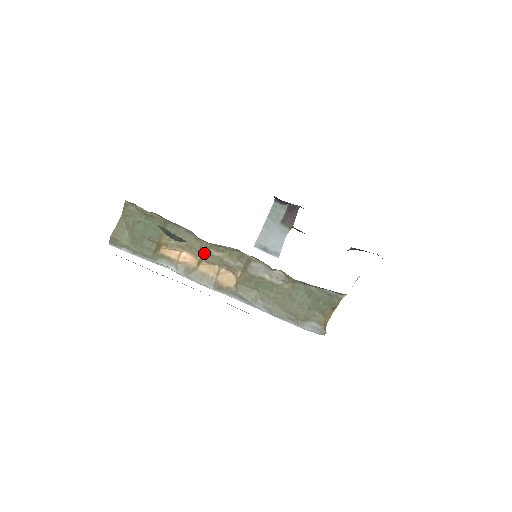
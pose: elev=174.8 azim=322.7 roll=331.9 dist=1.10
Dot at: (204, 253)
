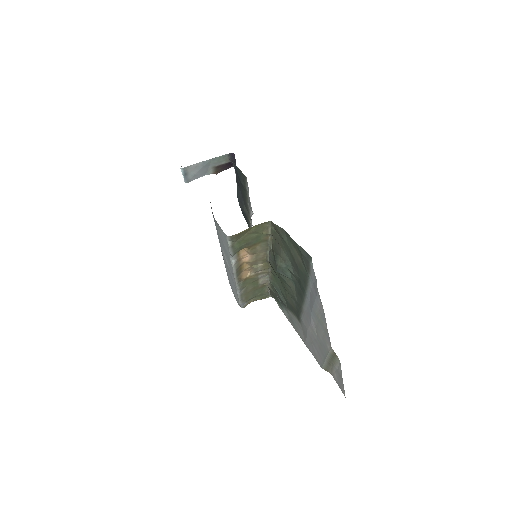
Dot at: (257, 261)
